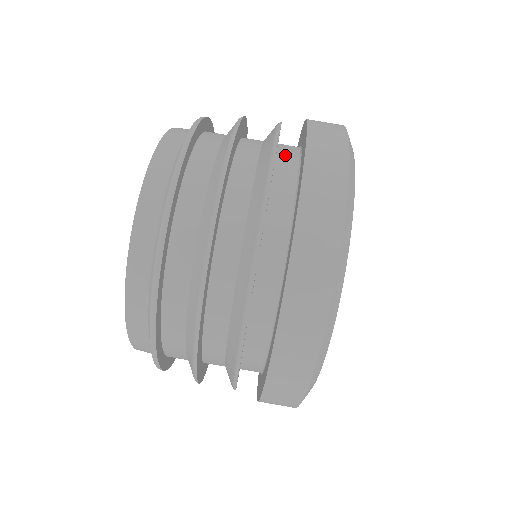
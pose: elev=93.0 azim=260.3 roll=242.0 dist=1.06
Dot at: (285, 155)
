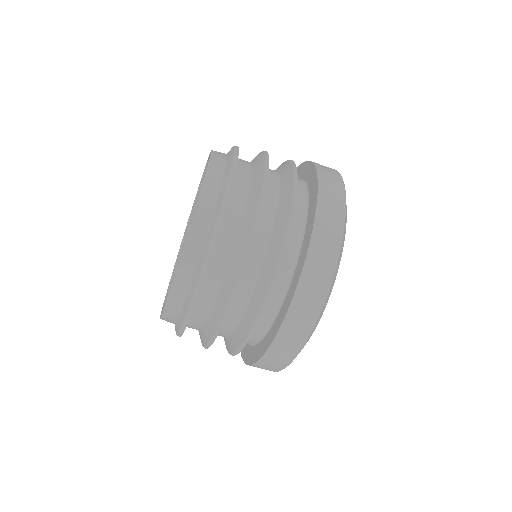
Dot at: occluded
